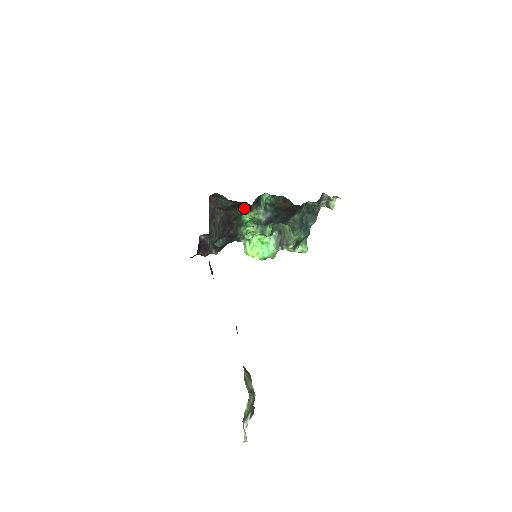
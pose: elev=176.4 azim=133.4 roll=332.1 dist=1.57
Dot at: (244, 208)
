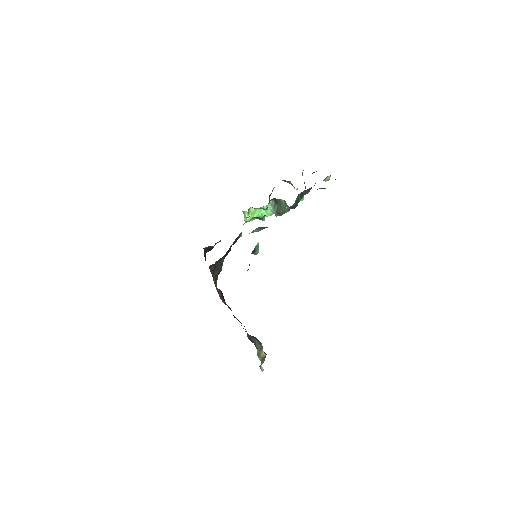
Dot at: occluded
